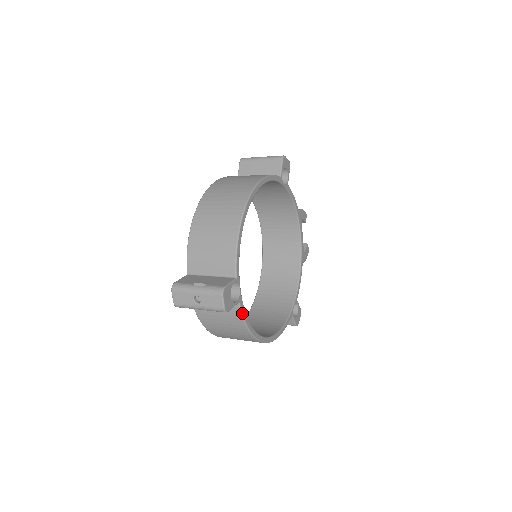
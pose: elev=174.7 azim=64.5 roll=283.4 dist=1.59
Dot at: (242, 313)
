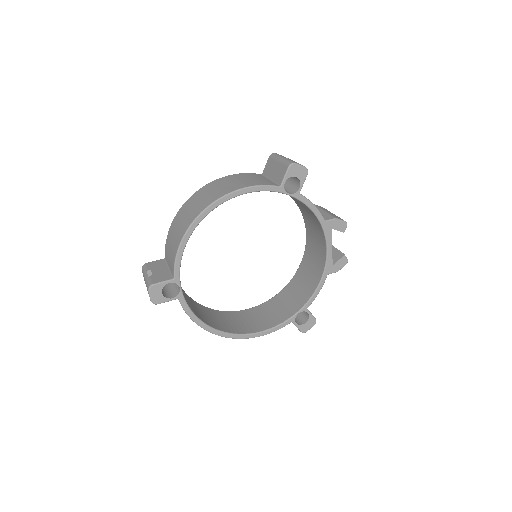
Dot at: (183, 308)
